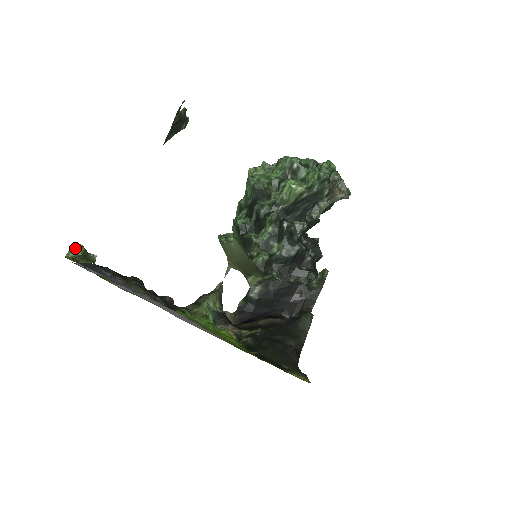
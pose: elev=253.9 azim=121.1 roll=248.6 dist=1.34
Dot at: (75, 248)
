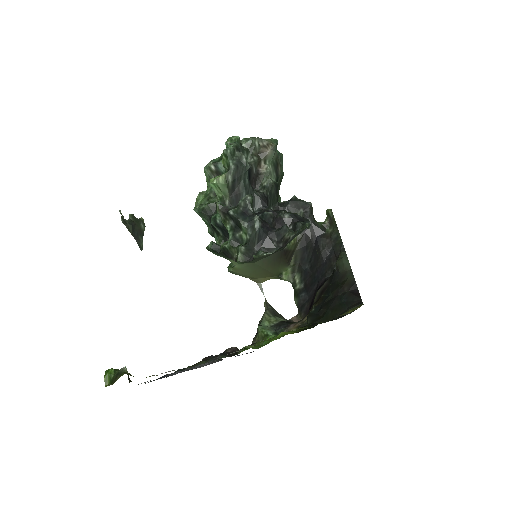
Dot at: (107, 375)
